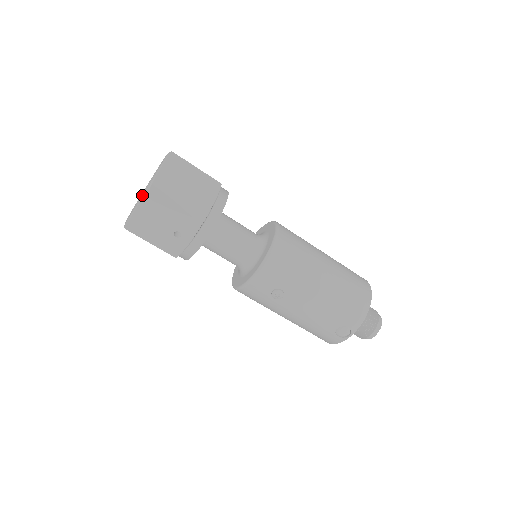
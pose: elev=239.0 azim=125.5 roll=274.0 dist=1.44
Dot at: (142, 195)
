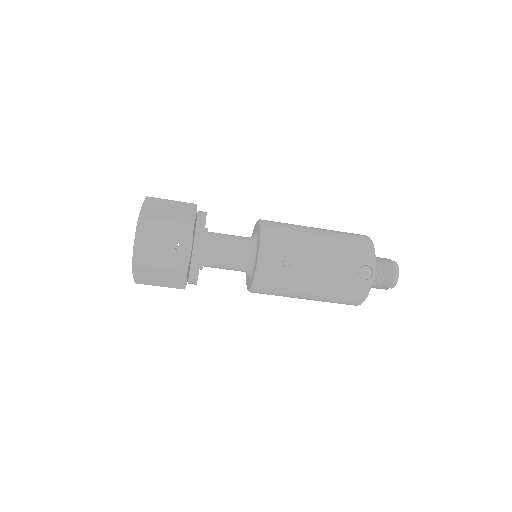
Dot at: occluded
